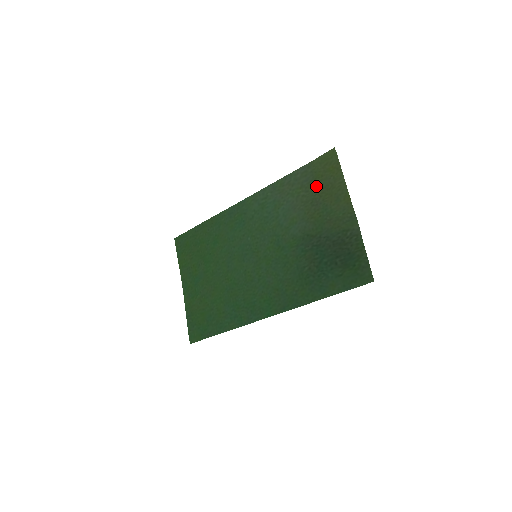
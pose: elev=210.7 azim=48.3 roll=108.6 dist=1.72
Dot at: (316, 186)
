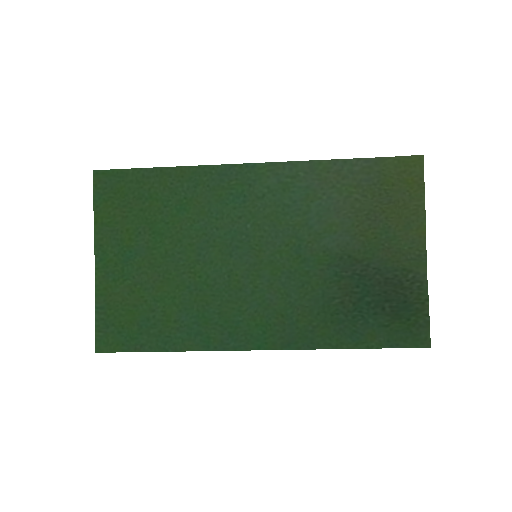
Dot at: (381, 195)
